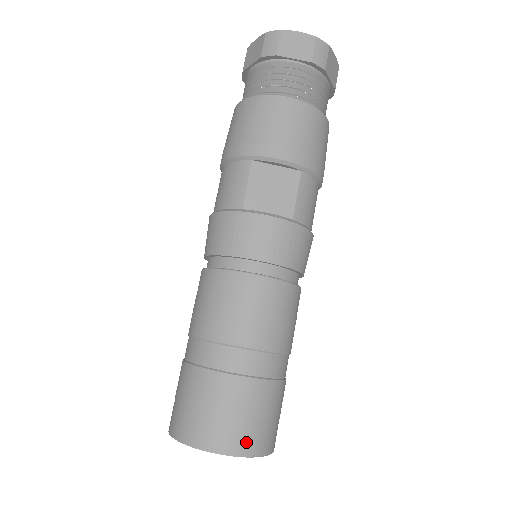
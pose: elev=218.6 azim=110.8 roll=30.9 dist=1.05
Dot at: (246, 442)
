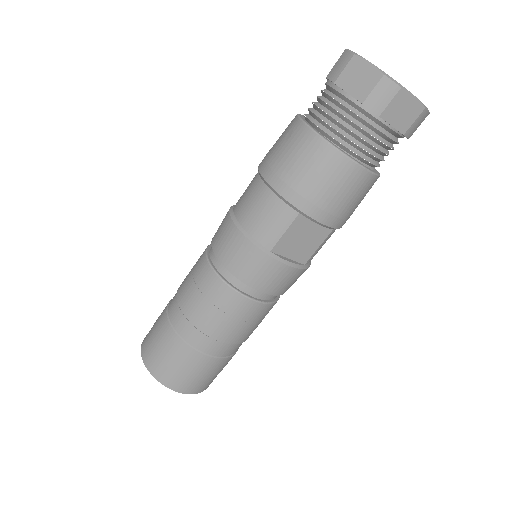
Dot at: (203, 387)
